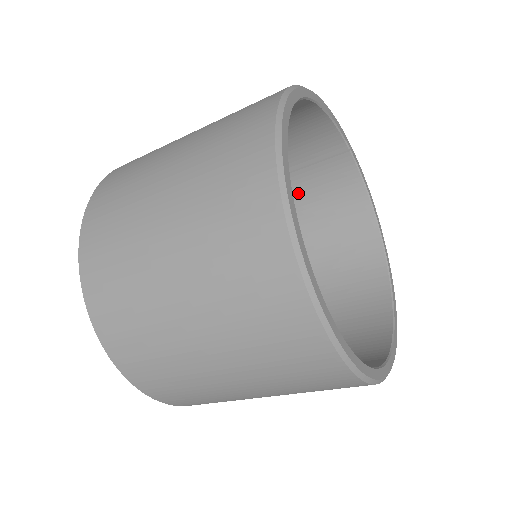
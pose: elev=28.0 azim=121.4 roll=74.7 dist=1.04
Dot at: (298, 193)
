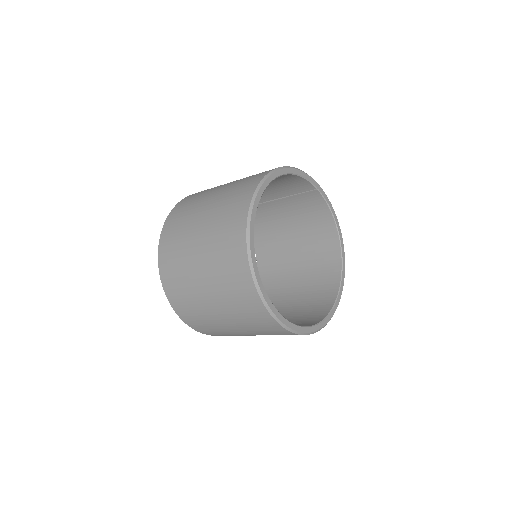
Dot at: (290, 208)
